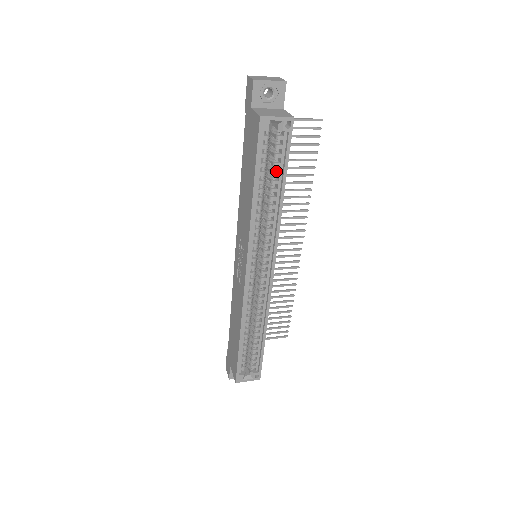
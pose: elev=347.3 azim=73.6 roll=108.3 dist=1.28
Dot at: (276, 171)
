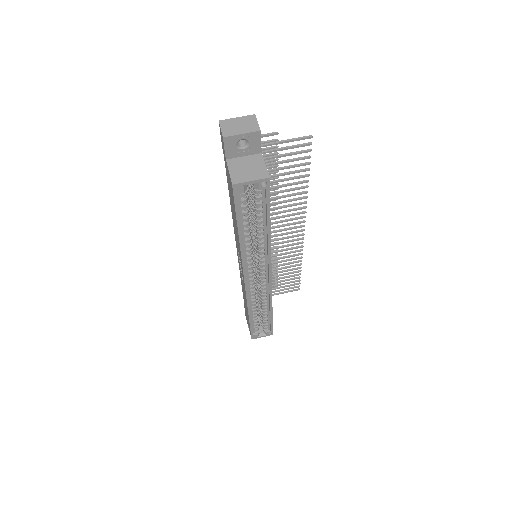
Dot at: (259, 214)
